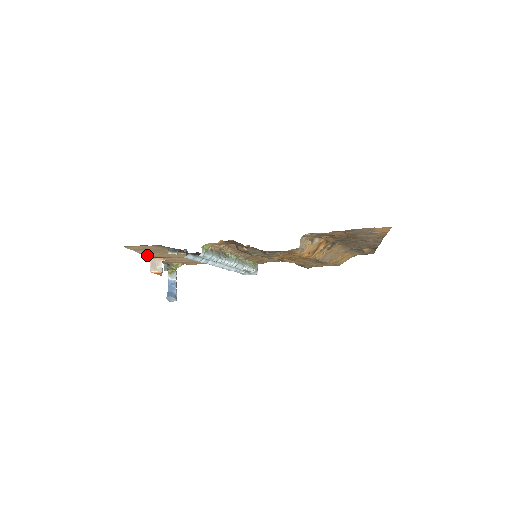
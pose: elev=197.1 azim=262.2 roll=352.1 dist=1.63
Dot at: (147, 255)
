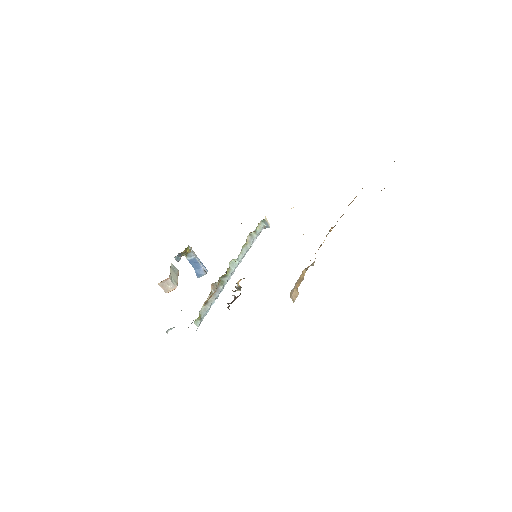
Dot at: occluded
